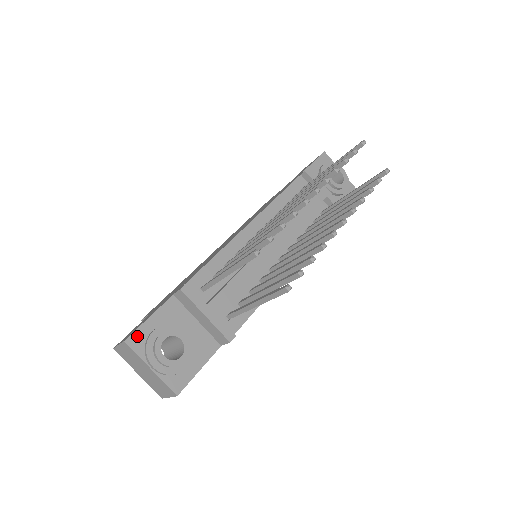
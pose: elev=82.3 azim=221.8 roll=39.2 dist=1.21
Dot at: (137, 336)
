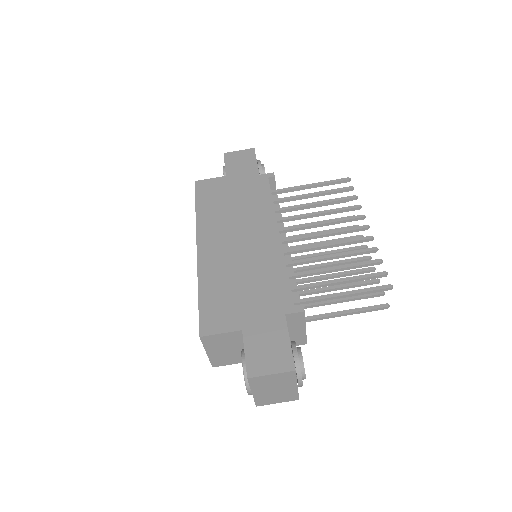
Dot at: occluded
